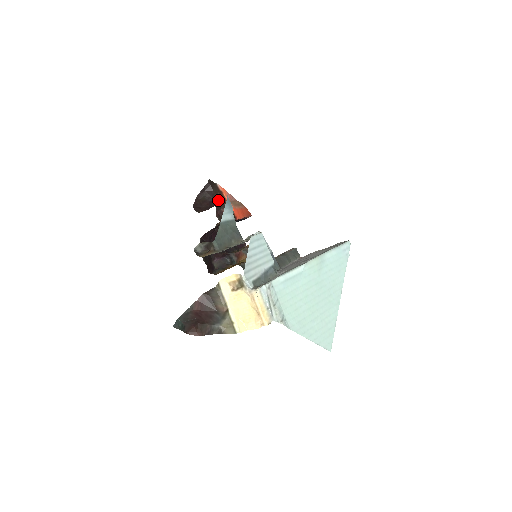
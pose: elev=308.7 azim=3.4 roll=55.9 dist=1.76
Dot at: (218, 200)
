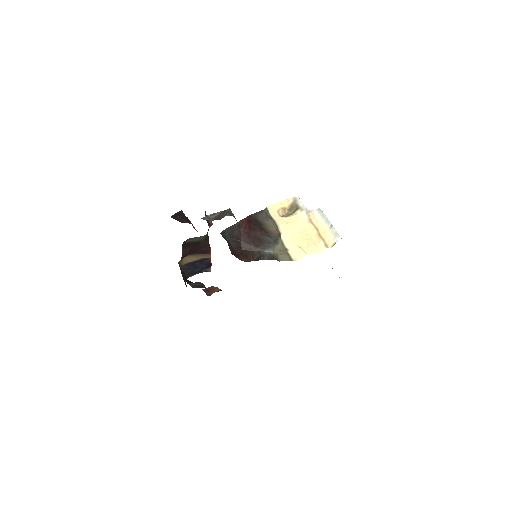
Dot at: occluded
